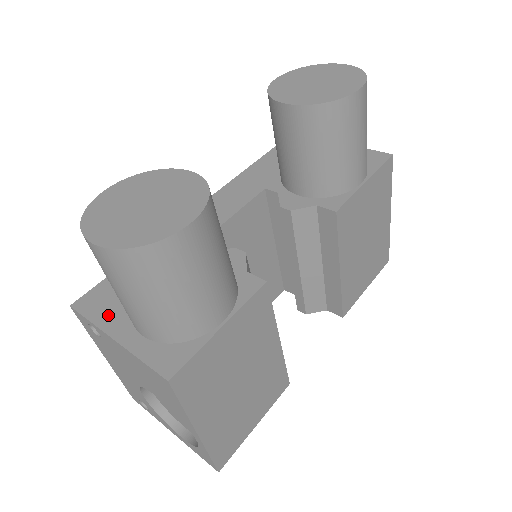
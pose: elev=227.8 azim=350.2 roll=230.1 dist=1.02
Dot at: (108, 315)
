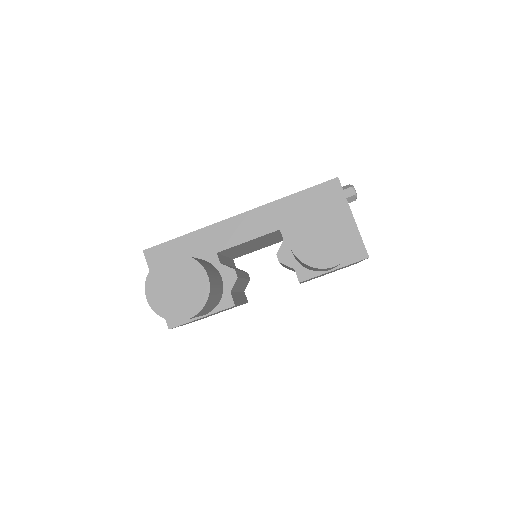
Dot at: occluded
